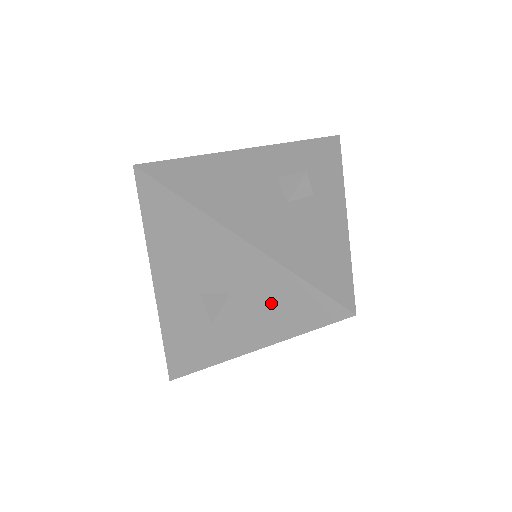
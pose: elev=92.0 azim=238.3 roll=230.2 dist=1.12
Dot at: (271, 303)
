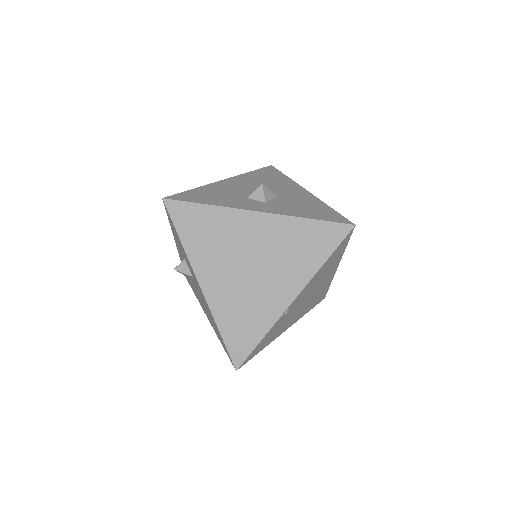
Dot at: (302, 206)
